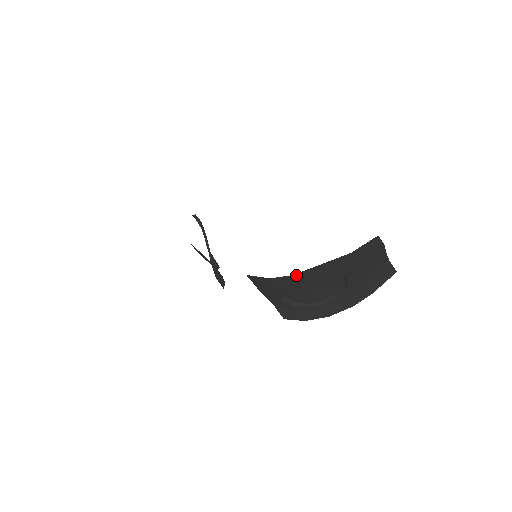
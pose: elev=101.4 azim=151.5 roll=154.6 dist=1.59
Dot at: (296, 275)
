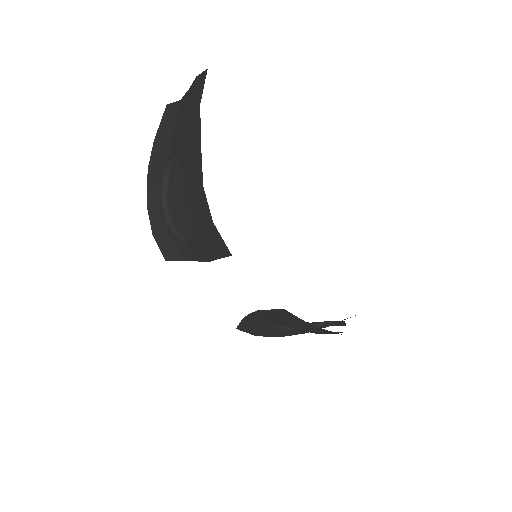
Dot at: occluded
